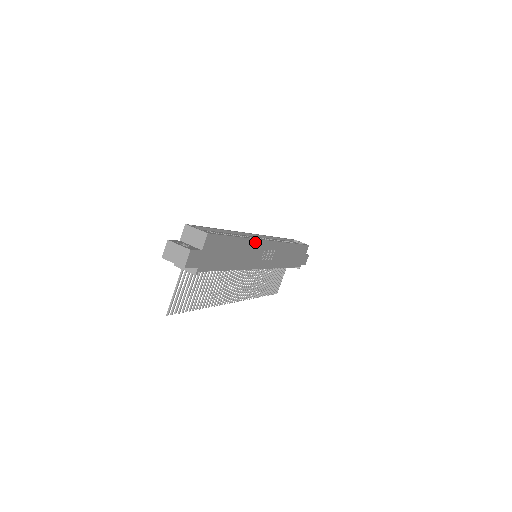
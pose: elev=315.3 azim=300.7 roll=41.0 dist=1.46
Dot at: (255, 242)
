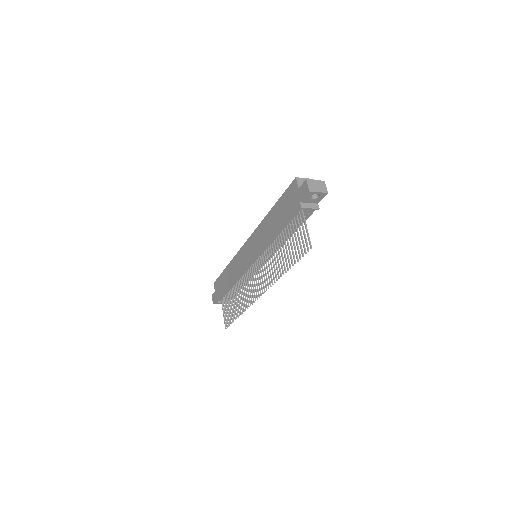
Dot at: occluded
